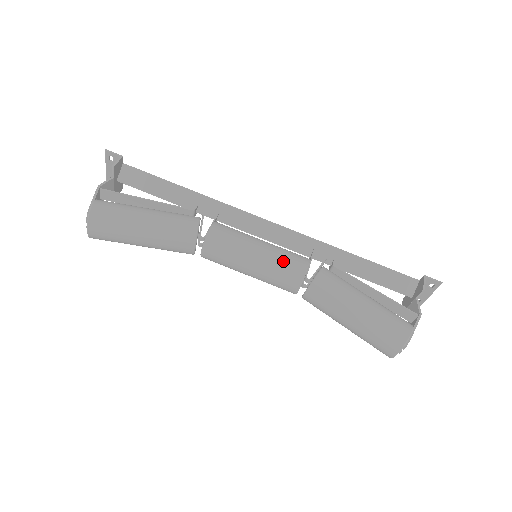
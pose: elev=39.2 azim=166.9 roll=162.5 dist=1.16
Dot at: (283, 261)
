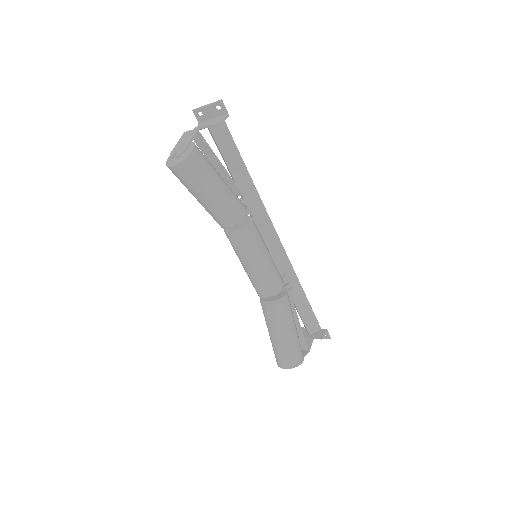
Dot at: (273, 277)
